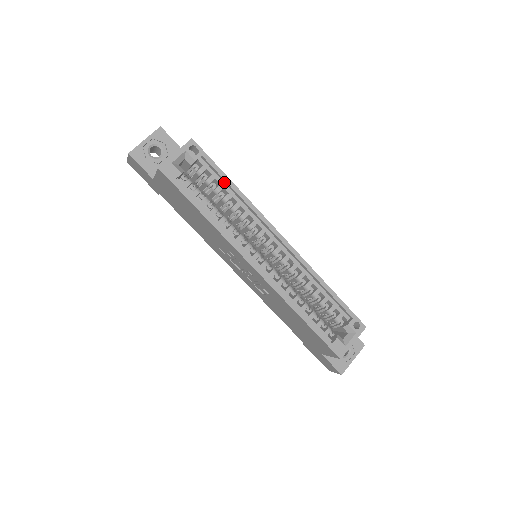
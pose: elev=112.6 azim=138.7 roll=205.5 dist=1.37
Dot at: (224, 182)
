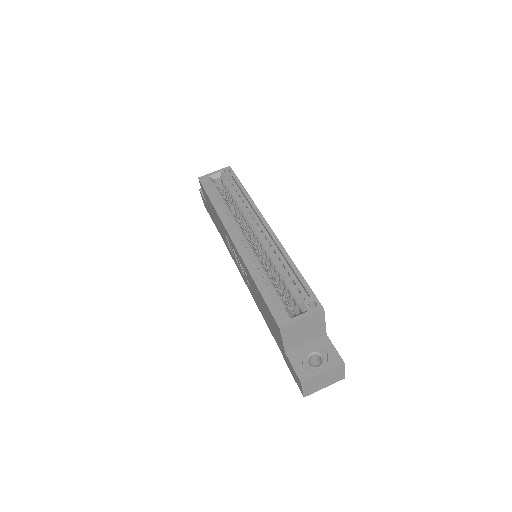
Dot at: (241, 191)
